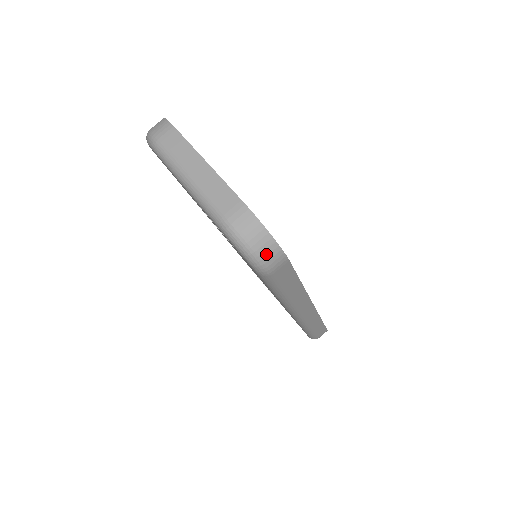
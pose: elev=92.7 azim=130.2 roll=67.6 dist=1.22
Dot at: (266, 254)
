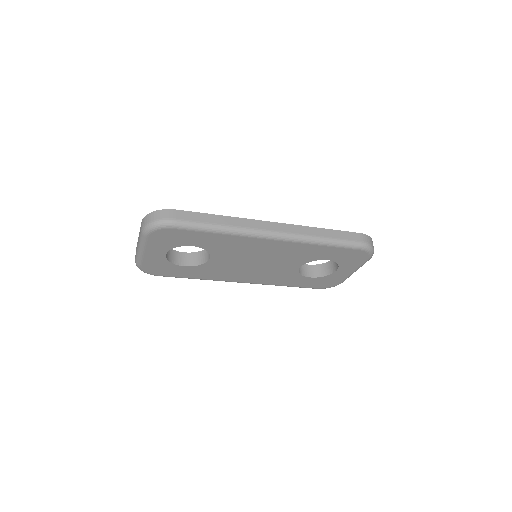
Dot at: (159, 217)
